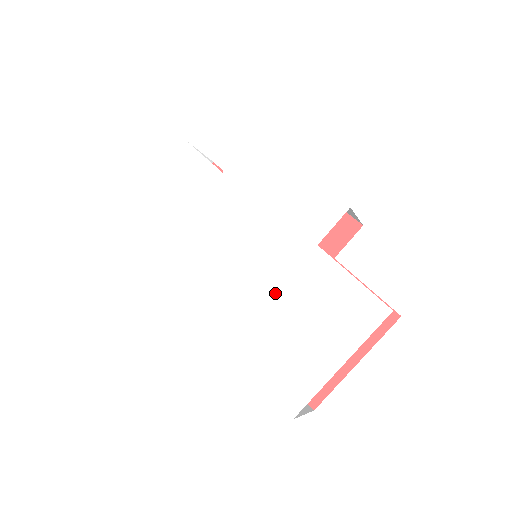
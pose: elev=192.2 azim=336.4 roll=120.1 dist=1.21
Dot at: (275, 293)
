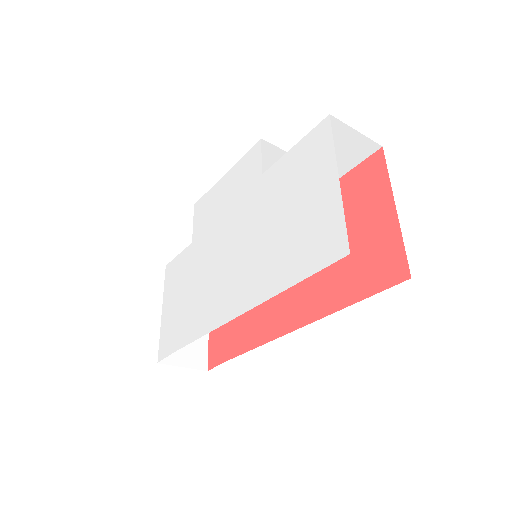
Dot at: (264, 228)
